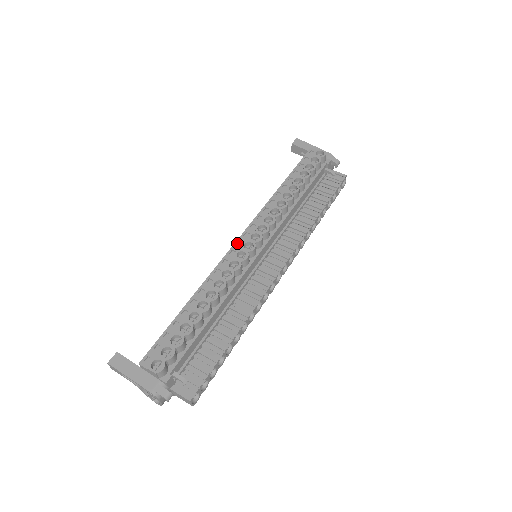
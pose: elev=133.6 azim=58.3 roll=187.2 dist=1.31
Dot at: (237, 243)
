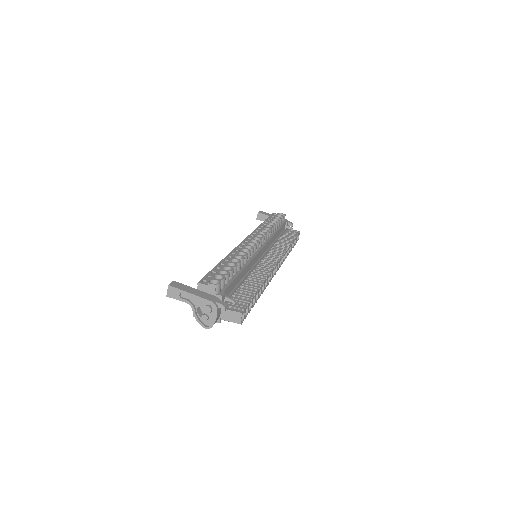
Dot at: (244, 241)
